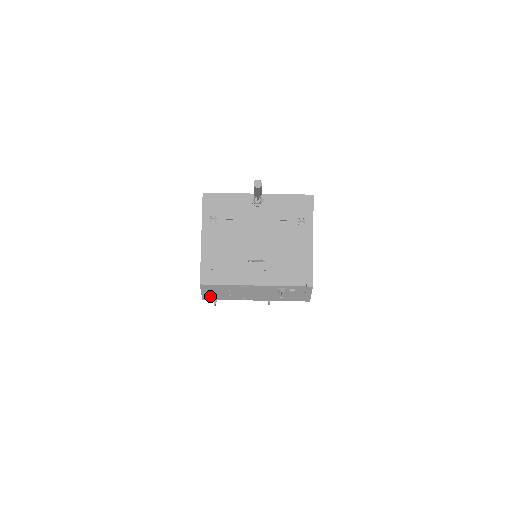
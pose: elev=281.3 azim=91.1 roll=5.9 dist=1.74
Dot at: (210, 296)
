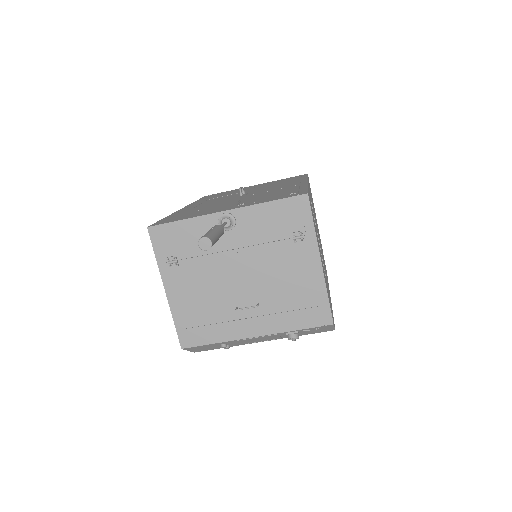
Dot at: (202, 350)
